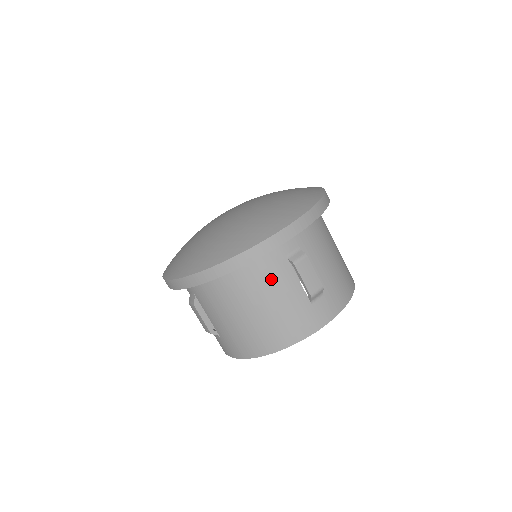
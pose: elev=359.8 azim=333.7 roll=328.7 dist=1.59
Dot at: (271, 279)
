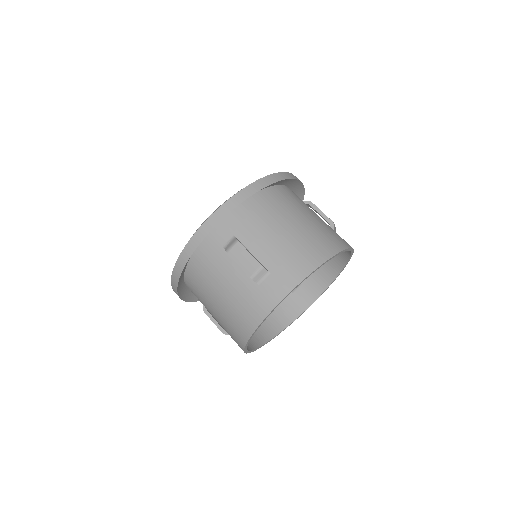
Dot at: (217, 271)
